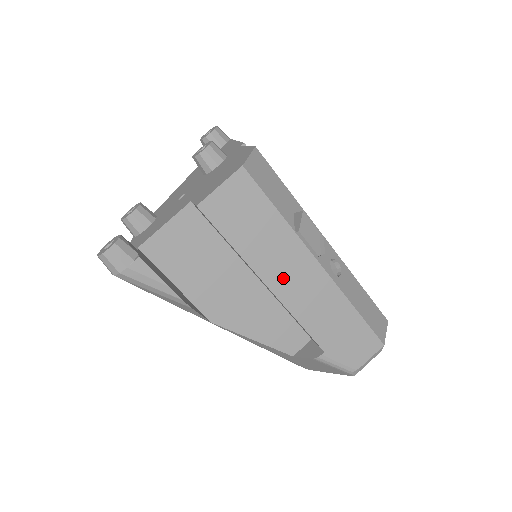
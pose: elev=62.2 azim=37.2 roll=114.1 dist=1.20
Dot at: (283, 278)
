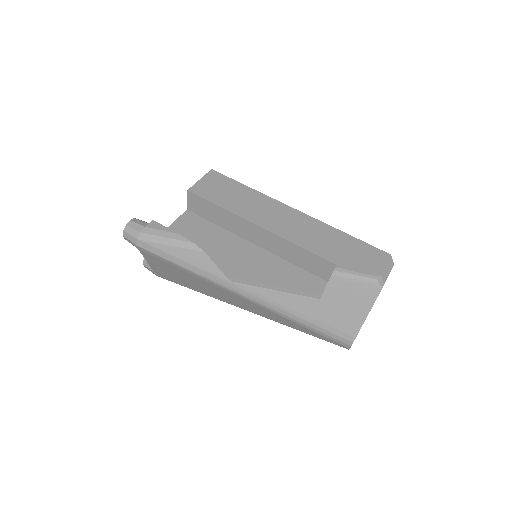
Dot at: (270, 220)
